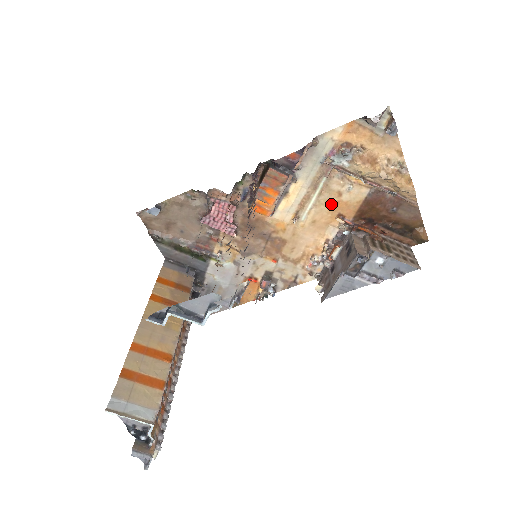
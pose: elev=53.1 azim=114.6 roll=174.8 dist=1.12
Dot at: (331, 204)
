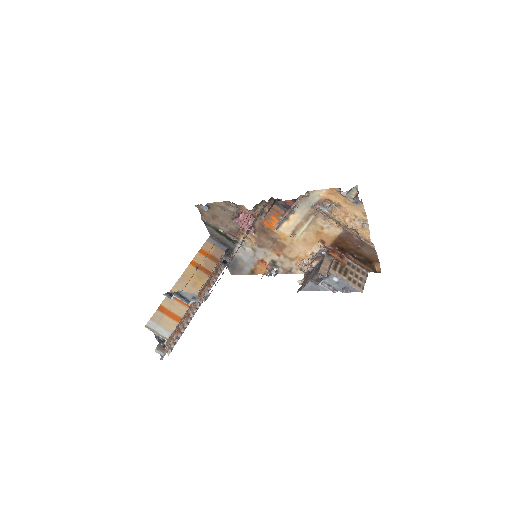
Dot at: (316, 232)
